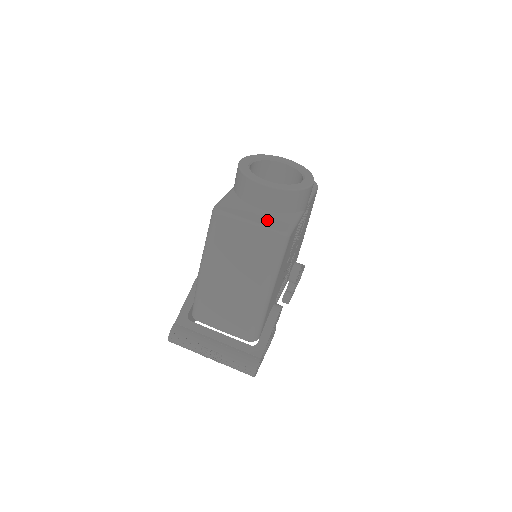
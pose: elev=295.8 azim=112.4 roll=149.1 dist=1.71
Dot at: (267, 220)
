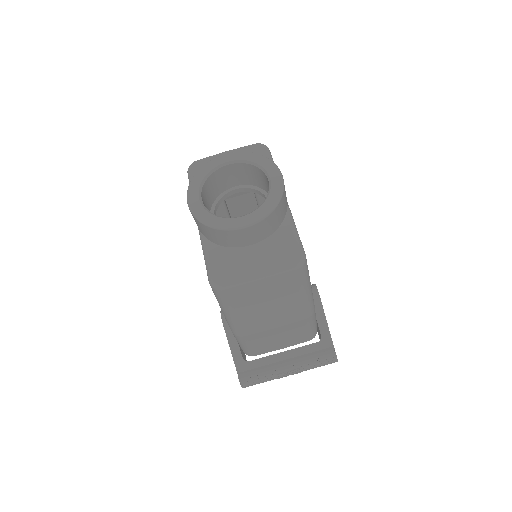
Dot at: (272, 257)
